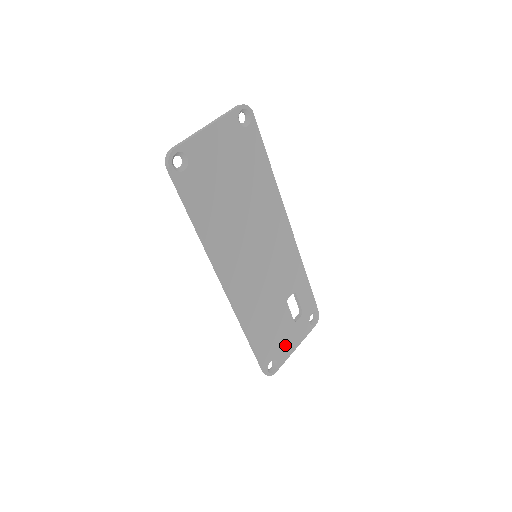
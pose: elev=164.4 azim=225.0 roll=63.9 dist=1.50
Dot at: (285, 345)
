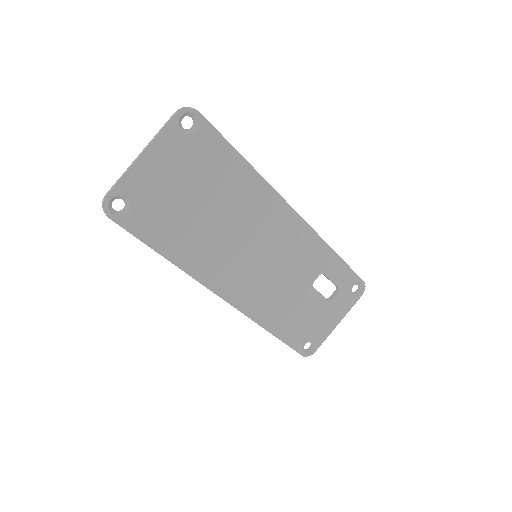
Dot at: (322, 325)
